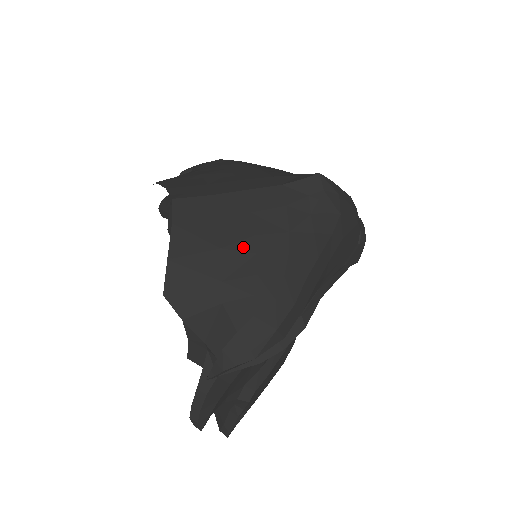
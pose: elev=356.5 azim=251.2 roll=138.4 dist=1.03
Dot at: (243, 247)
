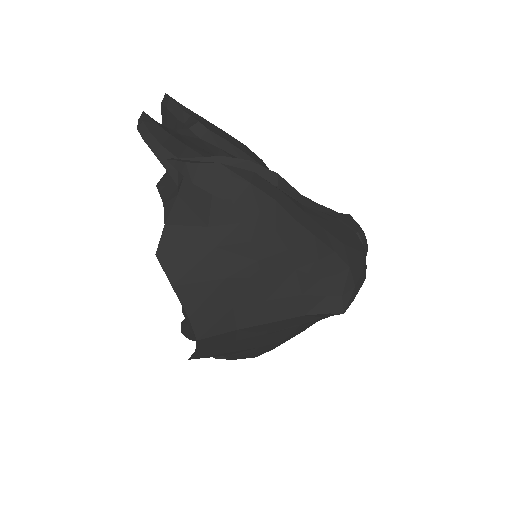
Dot at: (250, 348)
